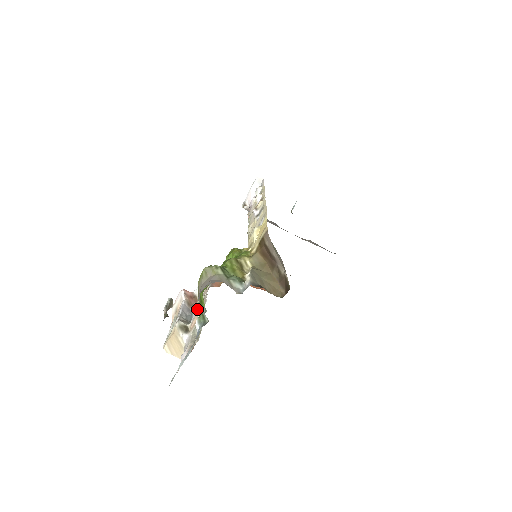
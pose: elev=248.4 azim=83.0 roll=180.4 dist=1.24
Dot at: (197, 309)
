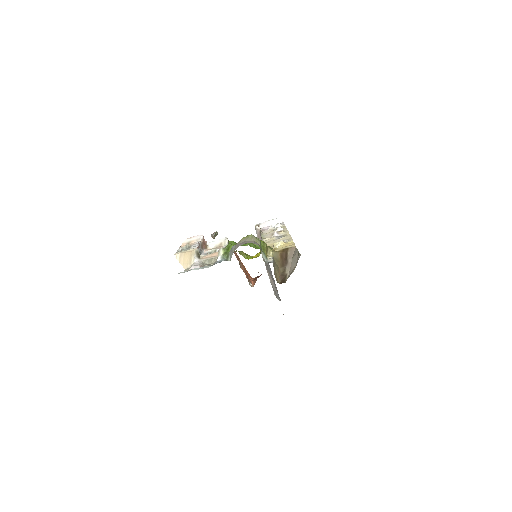
Dot at: (224, 251)
